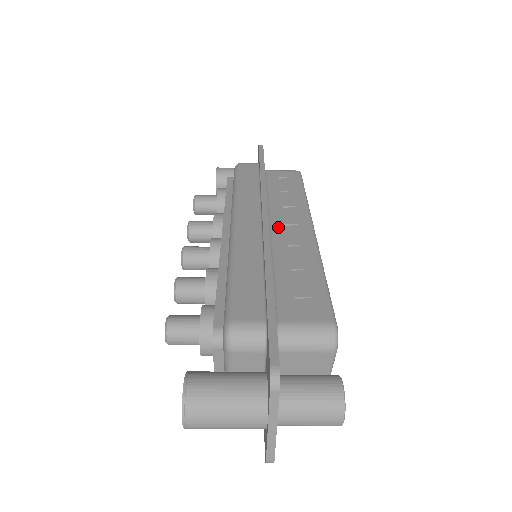
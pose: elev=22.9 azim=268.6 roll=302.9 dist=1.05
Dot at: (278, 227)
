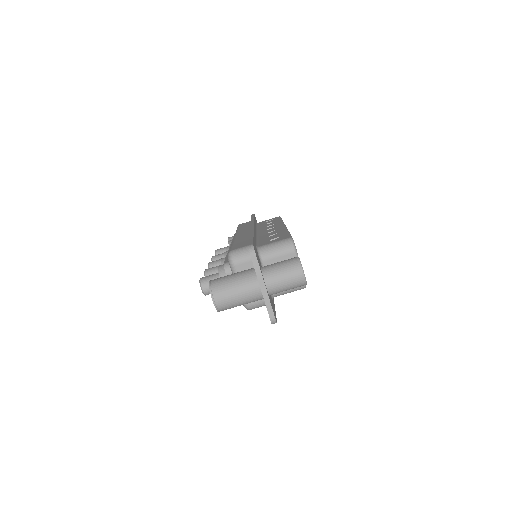
Dot at: (263, 231)
